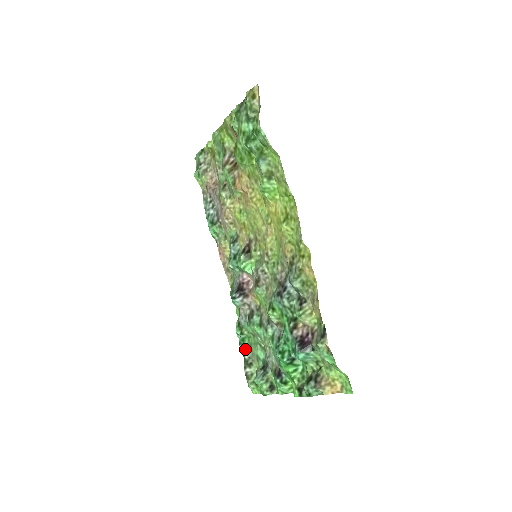
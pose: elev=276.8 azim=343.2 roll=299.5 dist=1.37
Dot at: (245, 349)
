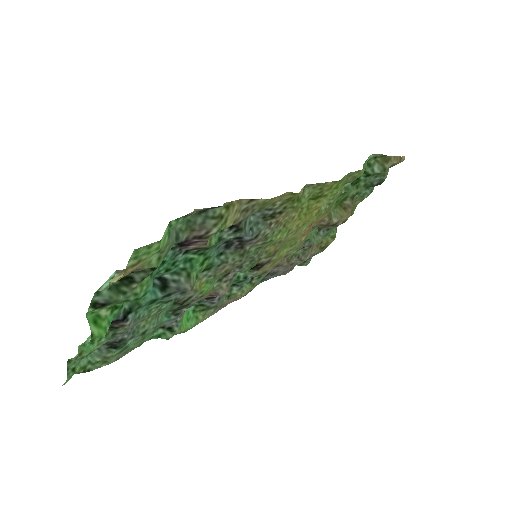
Dot at: occluded
